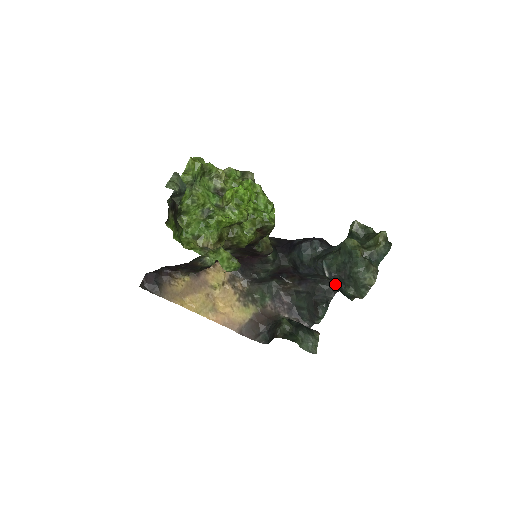
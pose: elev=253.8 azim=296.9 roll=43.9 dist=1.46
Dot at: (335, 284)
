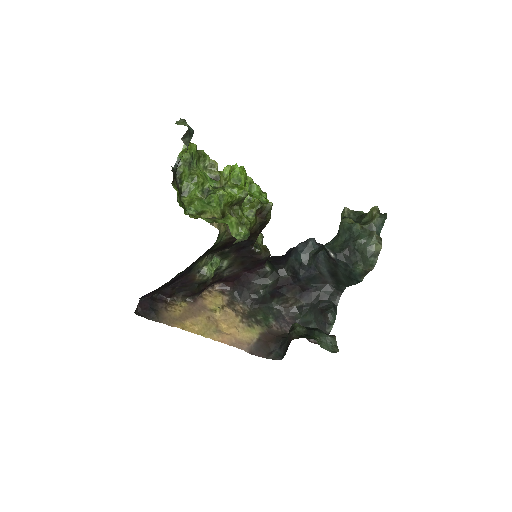
Dot at: (341, 270)
